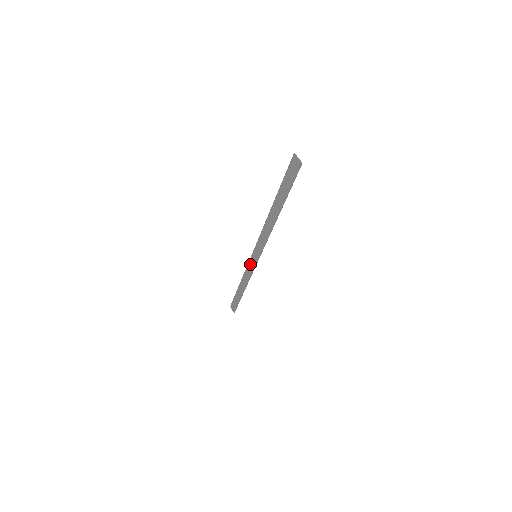
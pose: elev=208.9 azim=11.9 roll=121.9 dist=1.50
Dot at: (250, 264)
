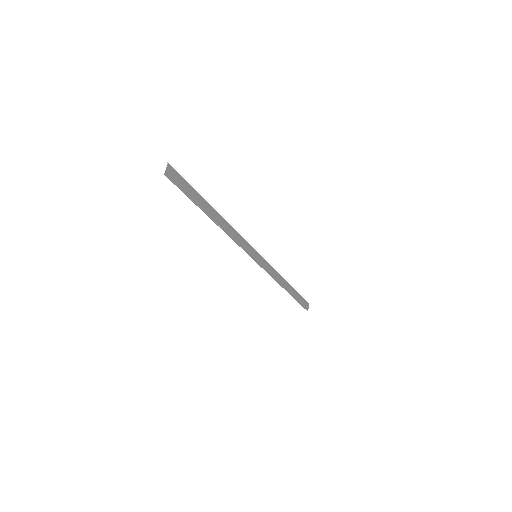
Dot at: (266, 263)
